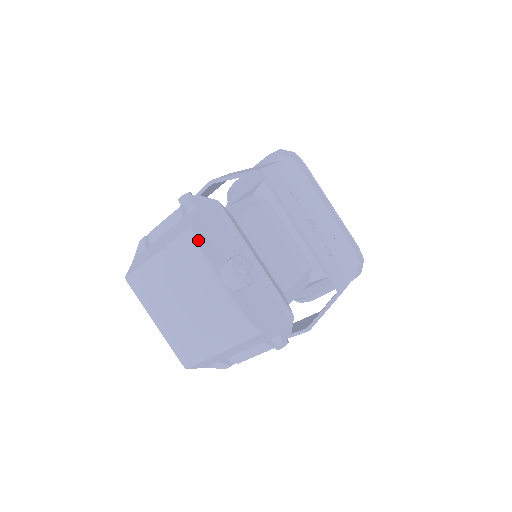
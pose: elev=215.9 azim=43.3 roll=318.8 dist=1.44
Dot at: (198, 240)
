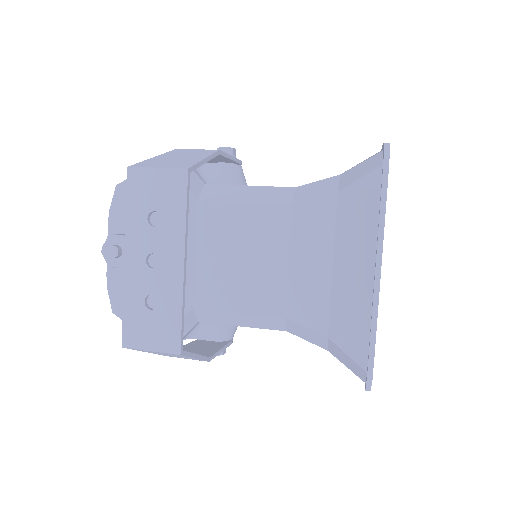
Dot at: (114, 200)
